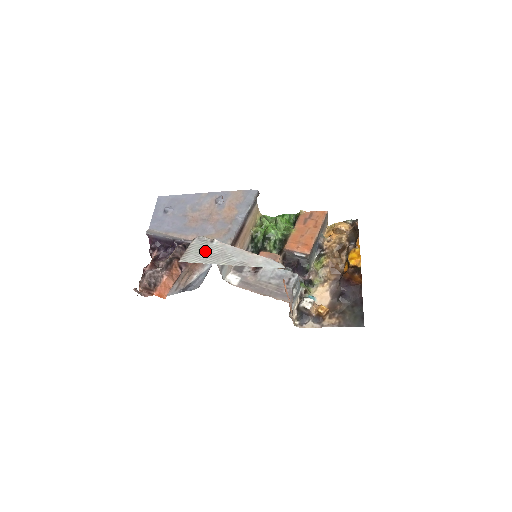
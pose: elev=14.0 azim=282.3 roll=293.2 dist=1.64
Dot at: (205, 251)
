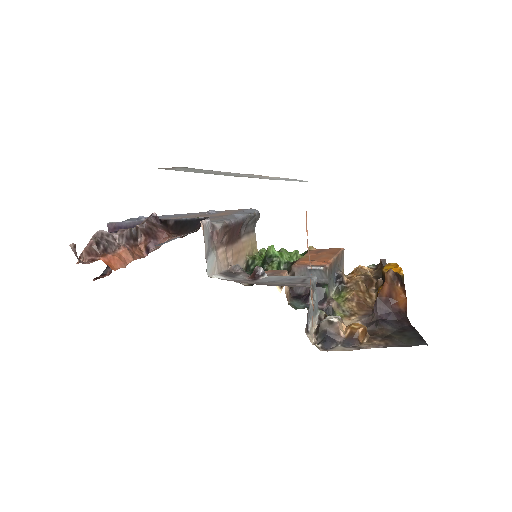
Dot at: (196, 170)
